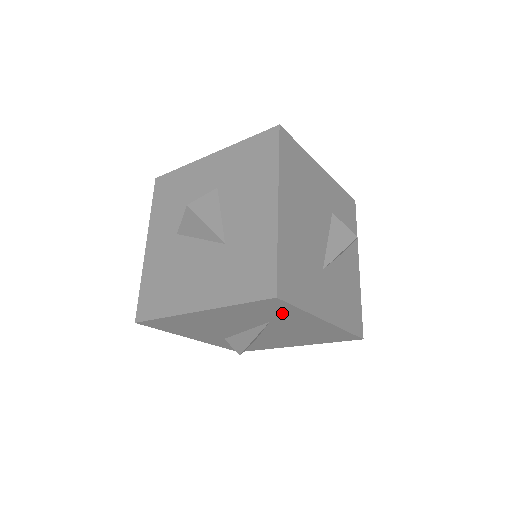
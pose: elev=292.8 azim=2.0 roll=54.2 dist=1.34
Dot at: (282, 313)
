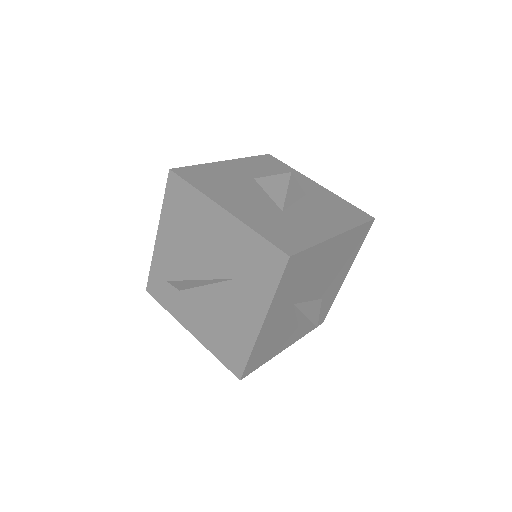
Dot at: (260, 279)
